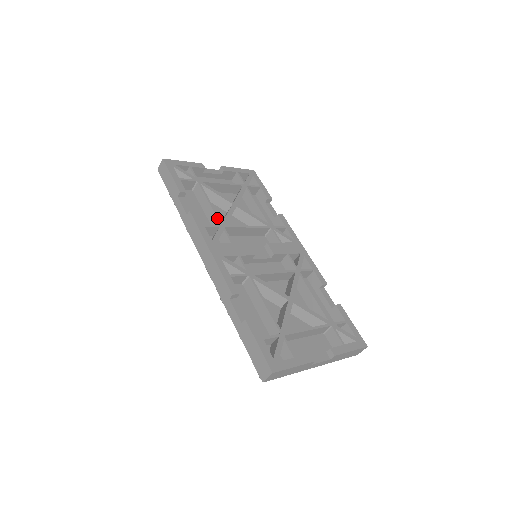
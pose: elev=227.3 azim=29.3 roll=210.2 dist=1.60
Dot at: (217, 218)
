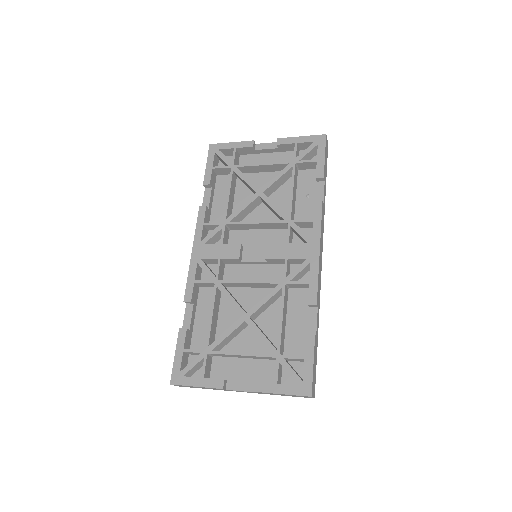
Dot at: occluded
